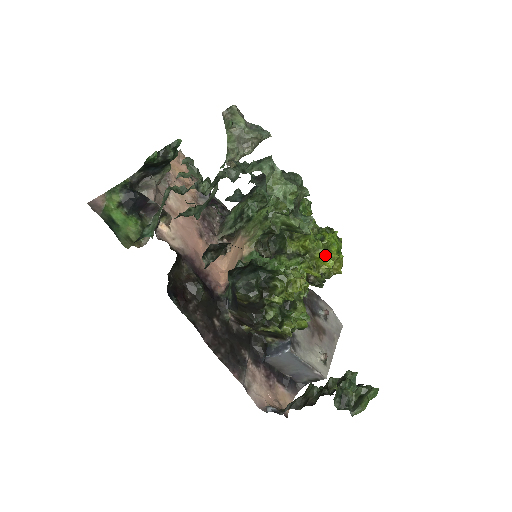
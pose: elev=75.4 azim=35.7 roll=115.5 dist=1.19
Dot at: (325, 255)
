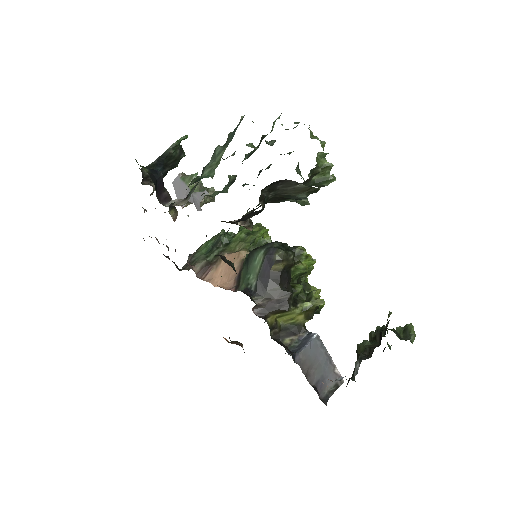
Dot at: occluded
